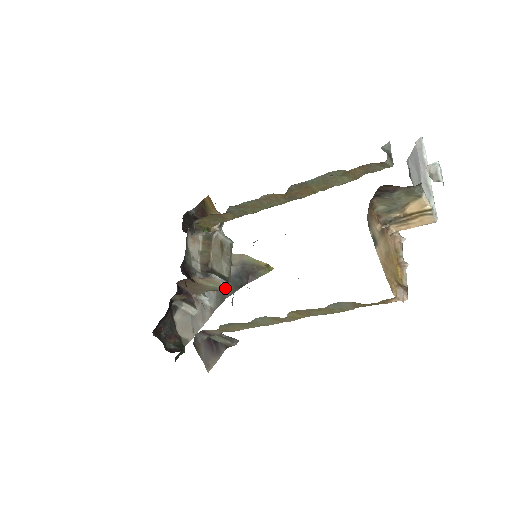
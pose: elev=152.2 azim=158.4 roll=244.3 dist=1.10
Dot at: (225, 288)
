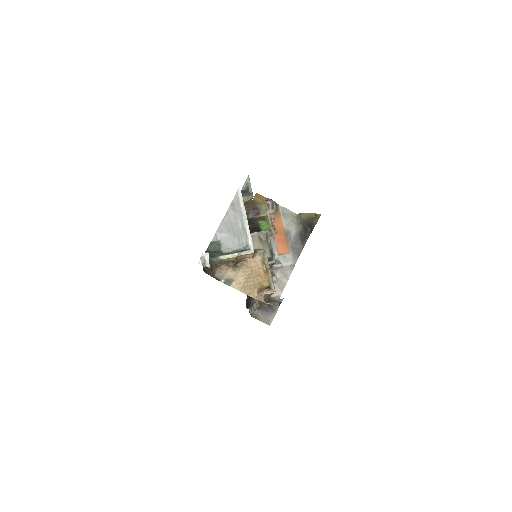
Dot at: (274, 263)
